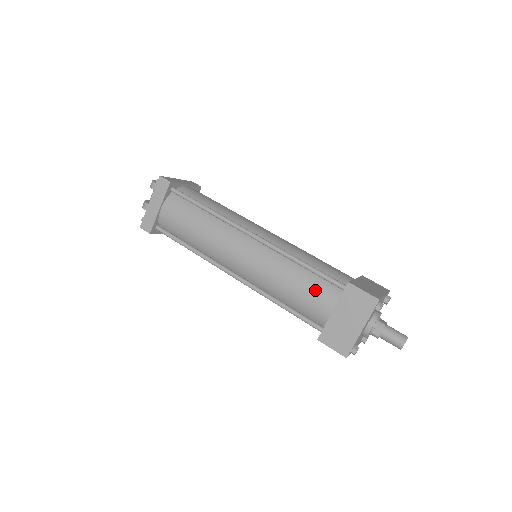
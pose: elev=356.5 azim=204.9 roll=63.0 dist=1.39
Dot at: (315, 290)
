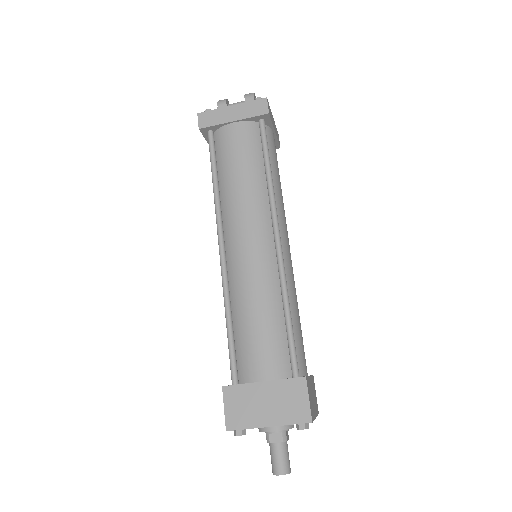
Dot at: (271, 347)
